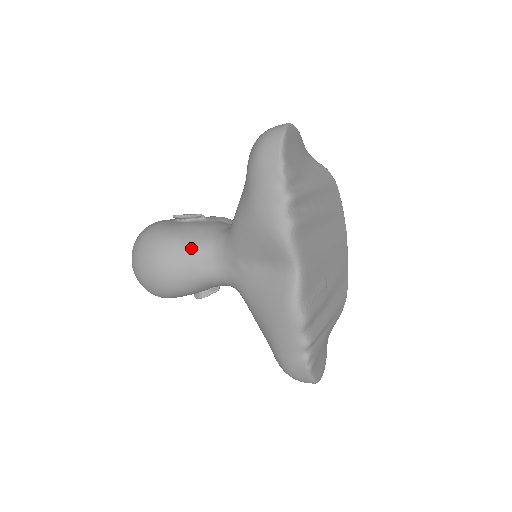
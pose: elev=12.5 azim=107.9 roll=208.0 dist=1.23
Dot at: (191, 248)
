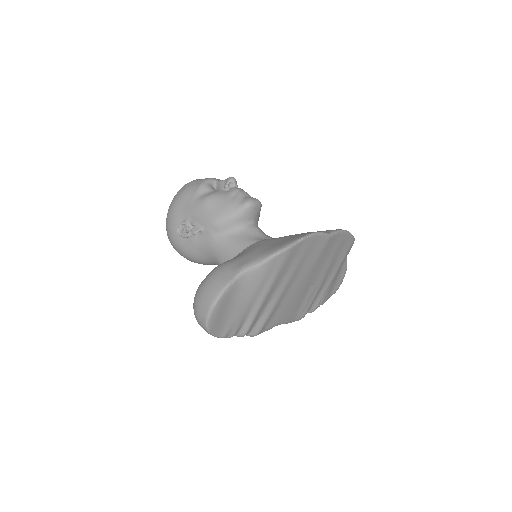
Dot at: (206, 263)
